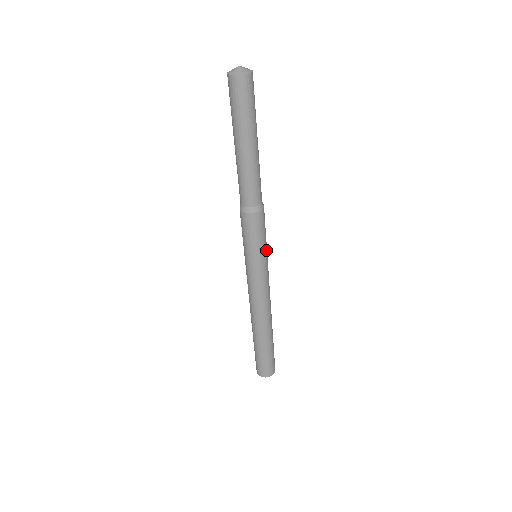
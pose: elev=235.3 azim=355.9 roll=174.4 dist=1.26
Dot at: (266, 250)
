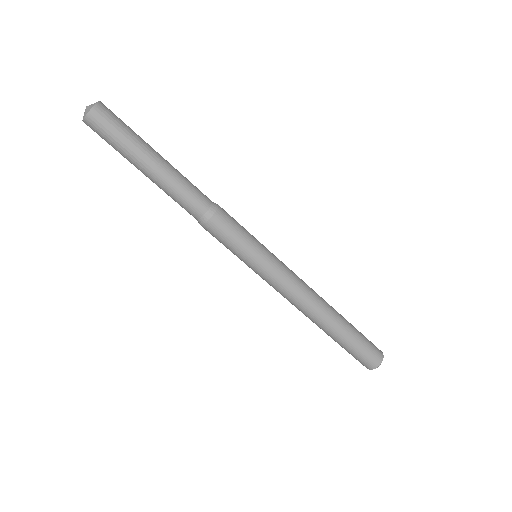
Dot at: (257, 240)
